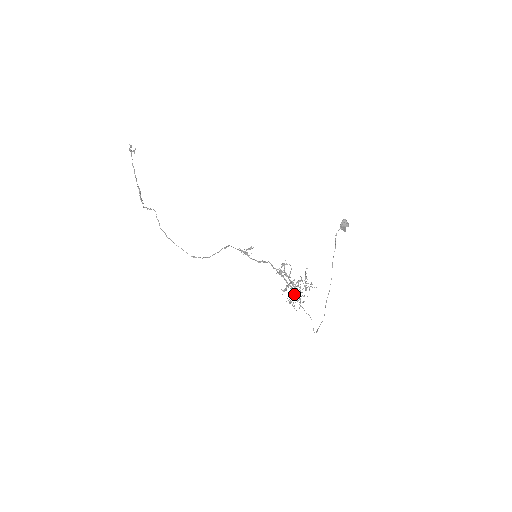
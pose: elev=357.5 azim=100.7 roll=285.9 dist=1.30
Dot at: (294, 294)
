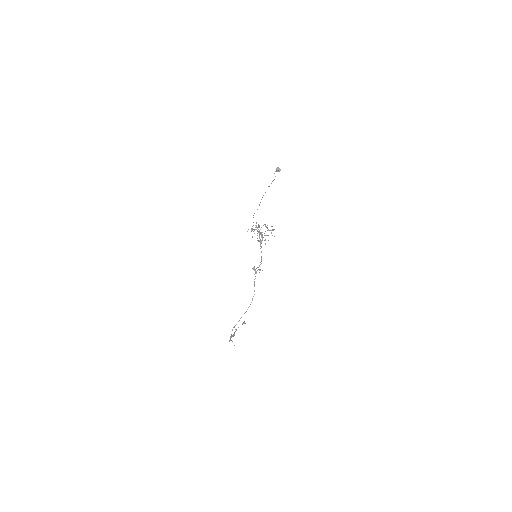
Dot at: (258, 231)
